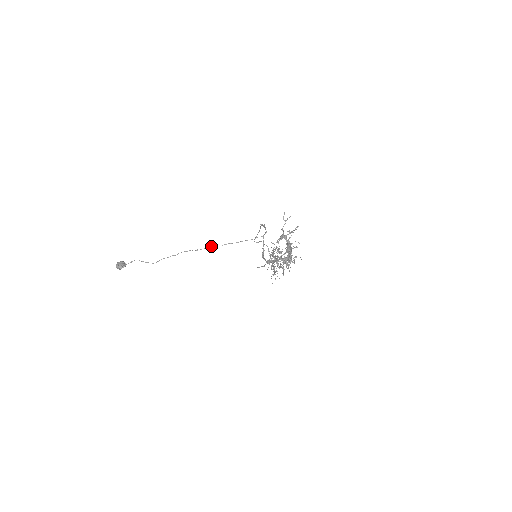
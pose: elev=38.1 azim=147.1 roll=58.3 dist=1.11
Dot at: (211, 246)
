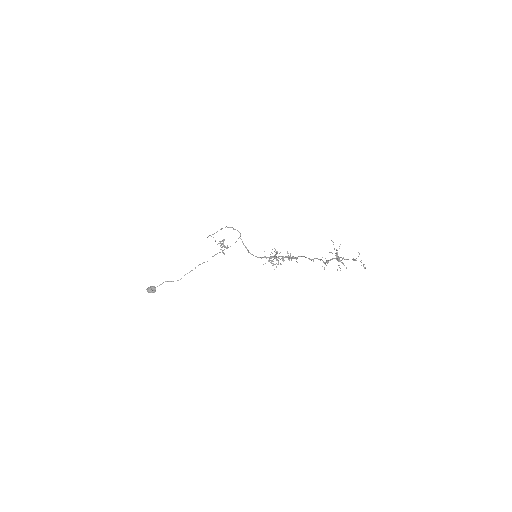
Dot at: (214, 255)
